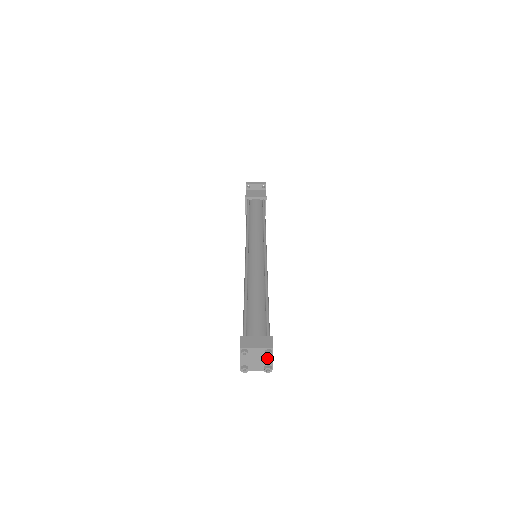
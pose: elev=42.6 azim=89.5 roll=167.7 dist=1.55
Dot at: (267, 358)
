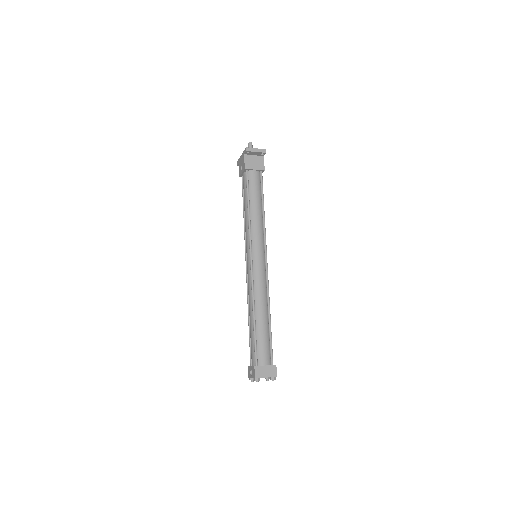
Dot at: occluded
